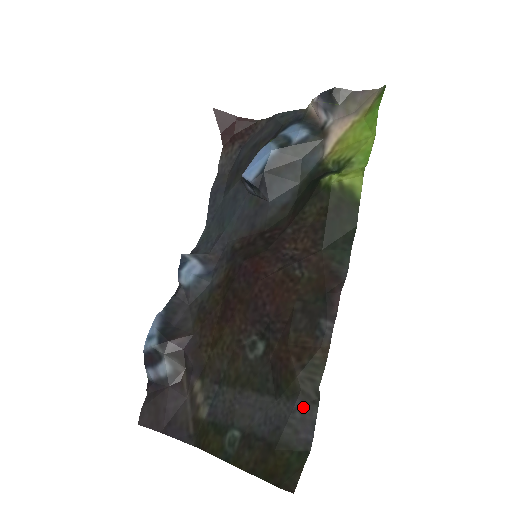
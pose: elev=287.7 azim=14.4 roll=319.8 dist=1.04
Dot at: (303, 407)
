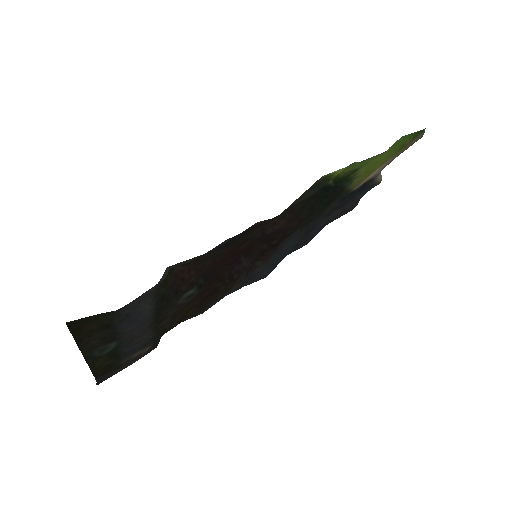
Dot at: (152, 292)
